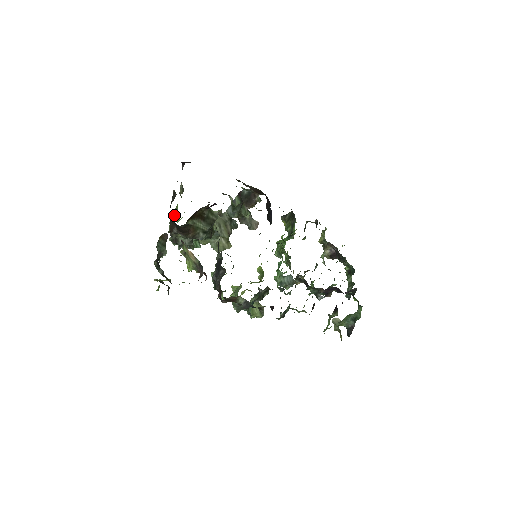
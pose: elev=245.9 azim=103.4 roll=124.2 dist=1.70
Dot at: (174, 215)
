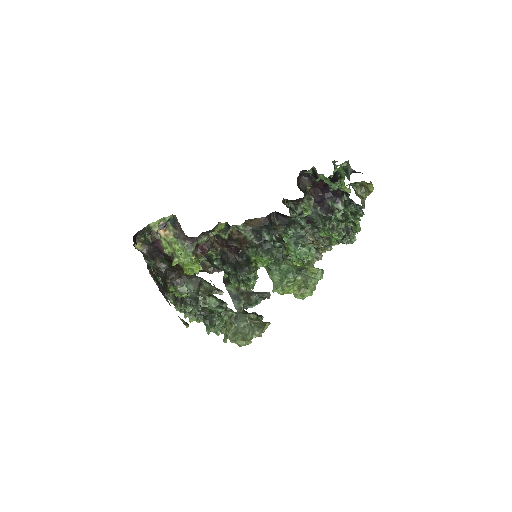
Dot at: occluded
